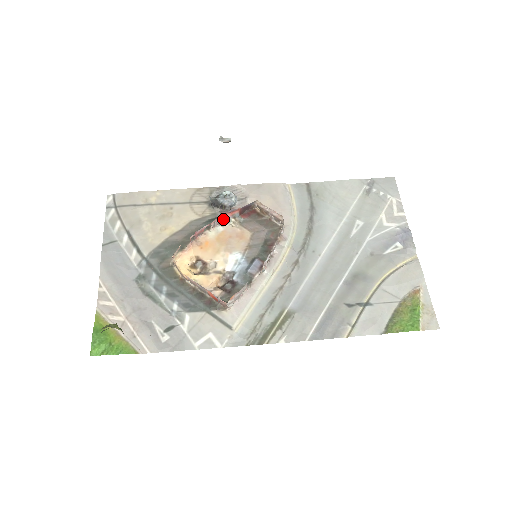
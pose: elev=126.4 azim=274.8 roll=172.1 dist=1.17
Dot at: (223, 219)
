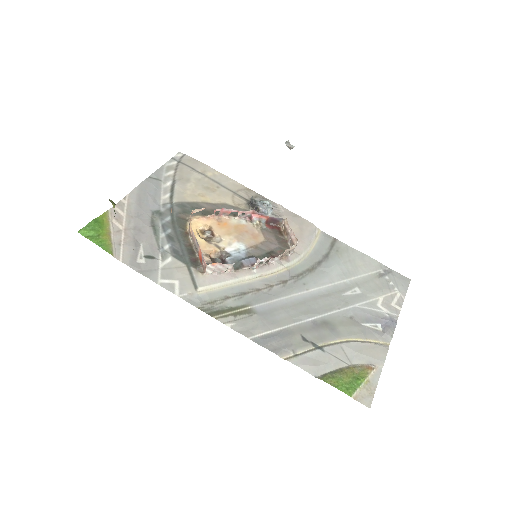
Dot at: (251, 216)
